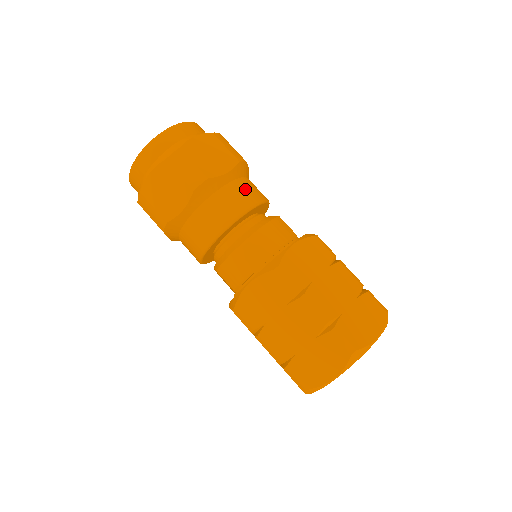
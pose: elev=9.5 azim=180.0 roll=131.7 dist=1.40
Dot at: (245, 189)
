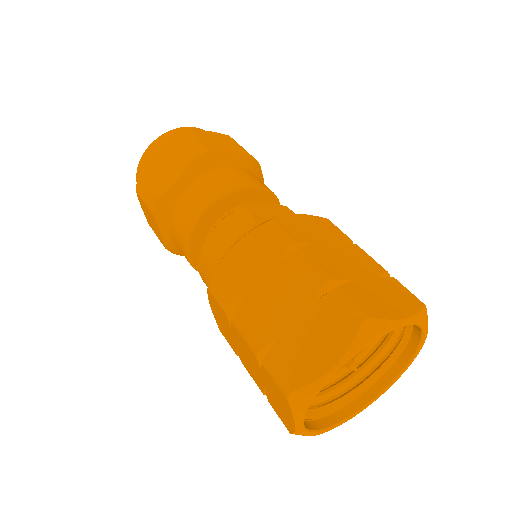
Dot at: (201, 189)
